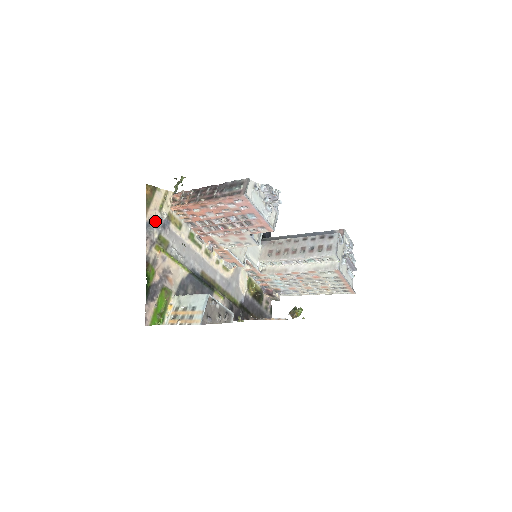
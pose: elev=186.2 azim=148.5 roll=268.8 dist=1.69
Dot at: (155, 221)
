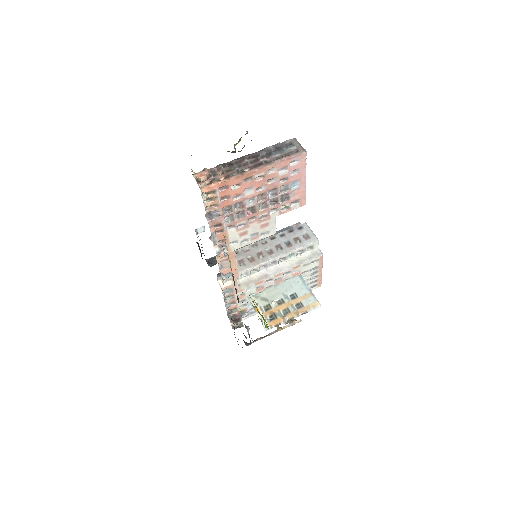
Dot at: (208, 198)
